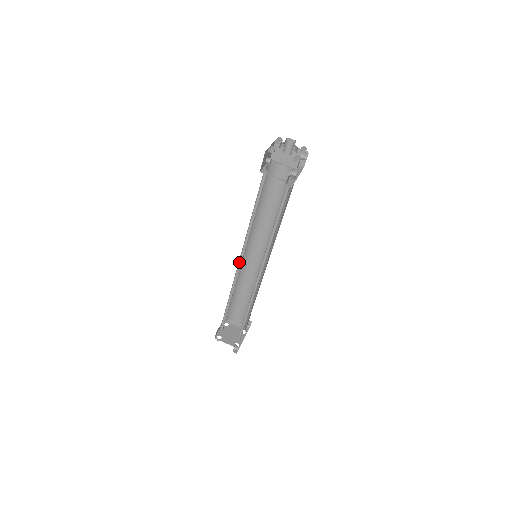
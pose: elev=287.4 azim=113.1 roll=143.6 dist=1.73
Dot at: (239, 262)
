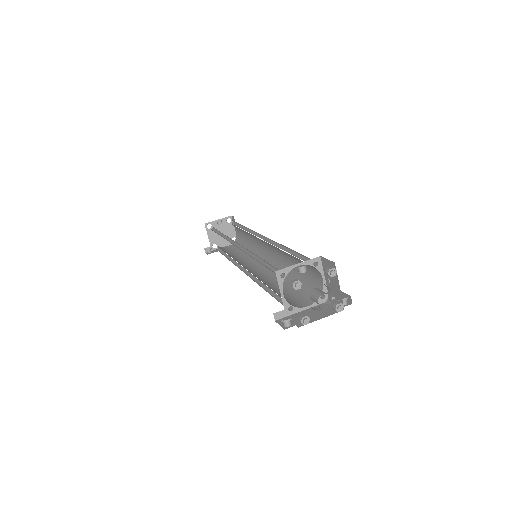
Dot at: occluded
